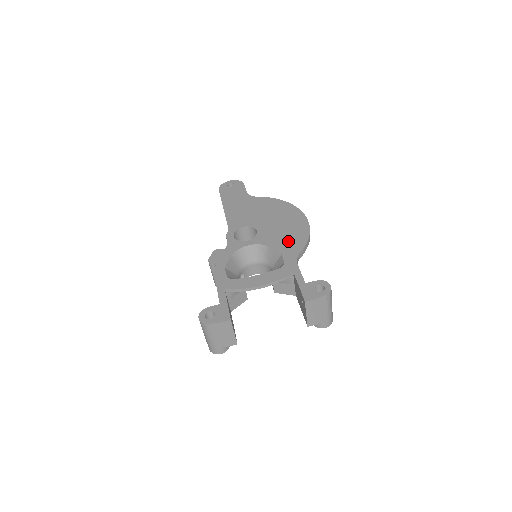
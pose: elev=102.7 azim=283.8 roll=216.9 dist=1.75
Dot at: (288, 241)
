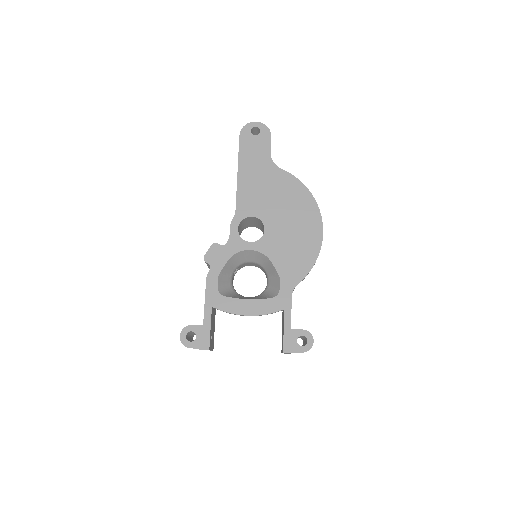
Dot at: (292, 260)
